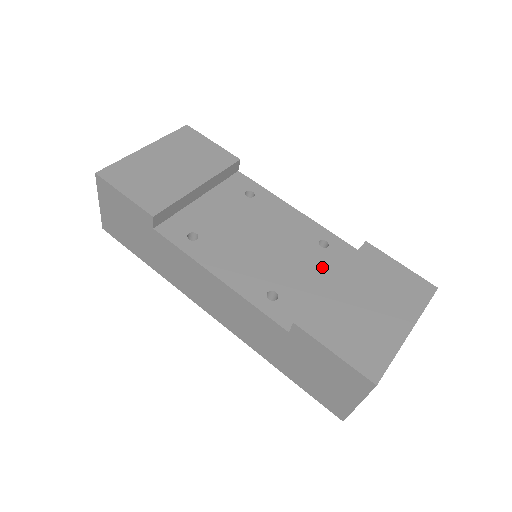
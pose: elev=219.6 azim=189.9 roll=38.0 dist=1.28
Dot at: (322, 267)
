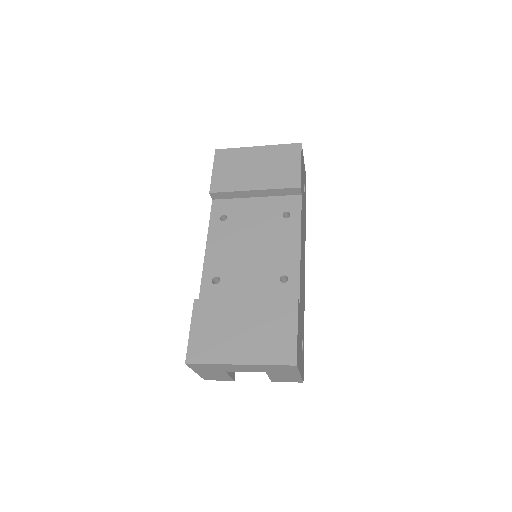
Dot at: (262, 291)
